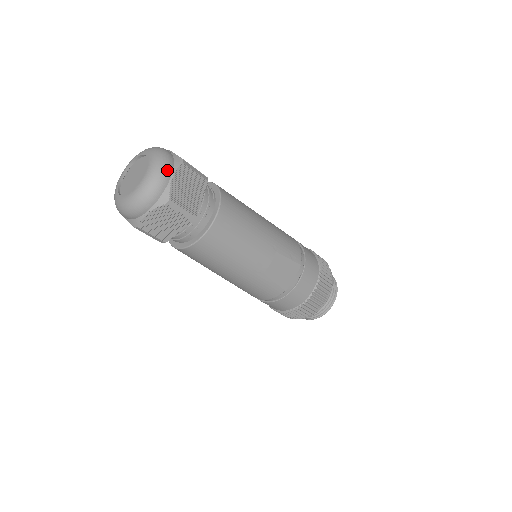
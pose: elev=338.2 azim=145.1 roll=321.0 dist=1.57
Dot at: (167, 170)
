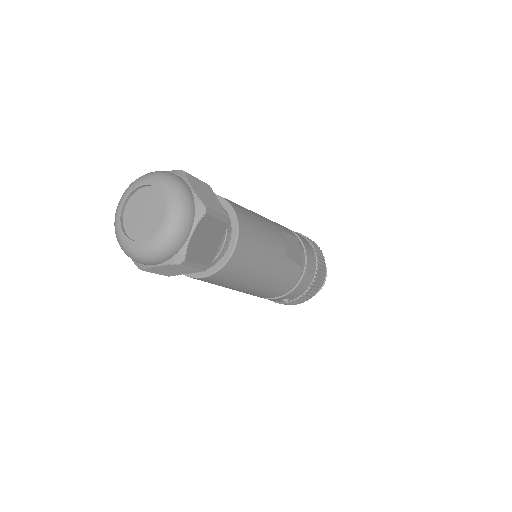
Dot at: (182, 182)
